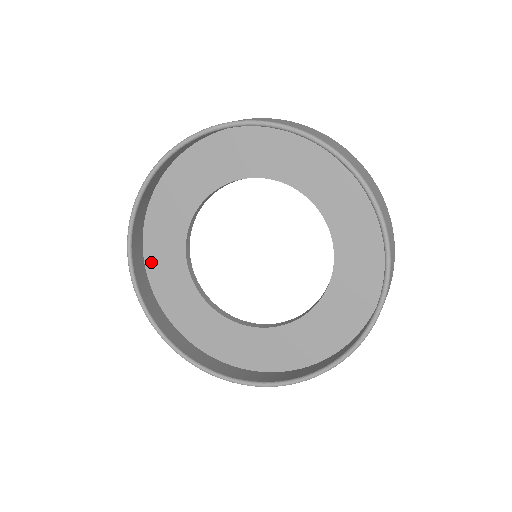
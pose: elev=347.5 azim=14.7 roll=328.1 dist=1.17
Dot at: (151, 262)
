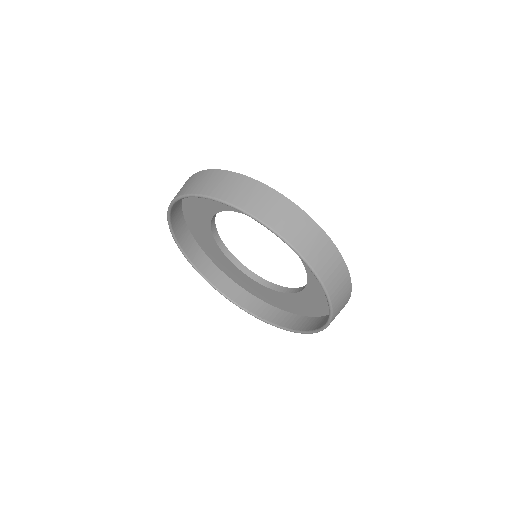
Dot at: (190, 223)
